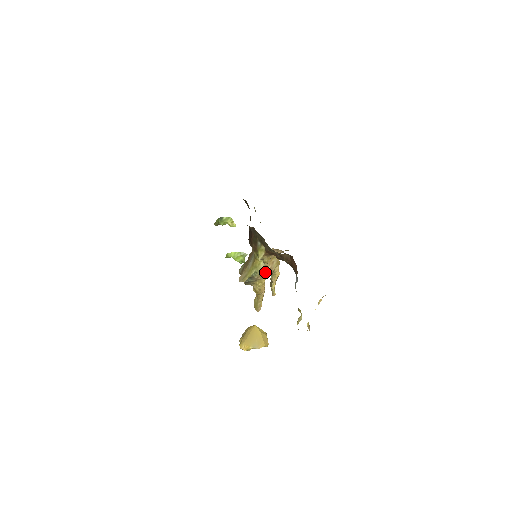
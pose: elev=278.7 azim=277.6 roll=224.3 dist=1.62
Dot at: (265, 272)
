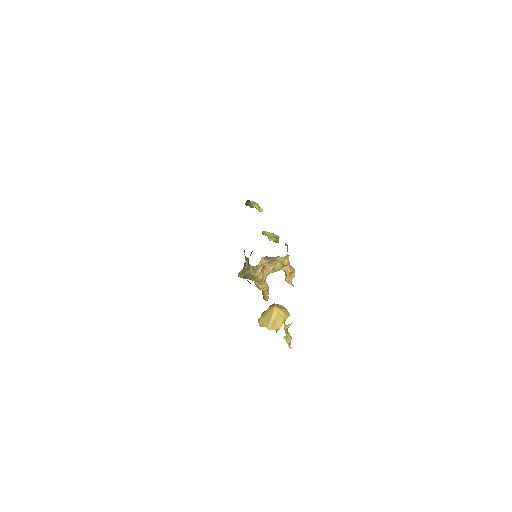
Dot at: (257, 276)
